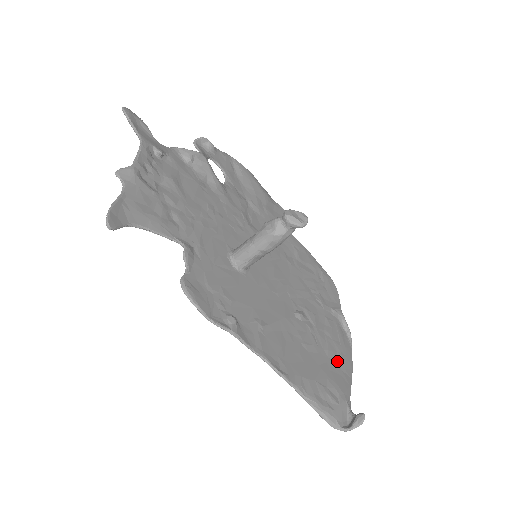
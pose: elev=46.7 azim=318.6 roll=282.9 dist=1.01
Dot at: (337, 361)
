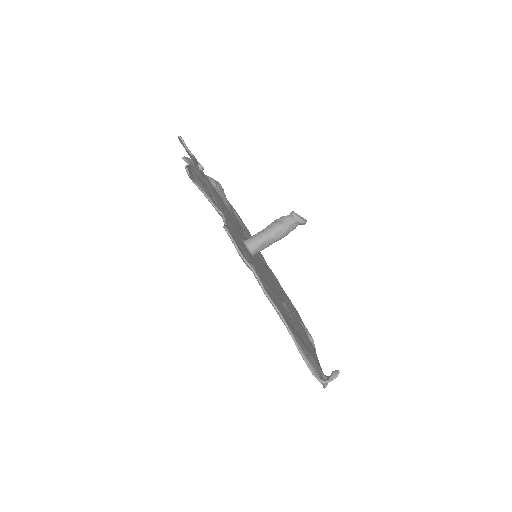
Dot at: (310, 348)
